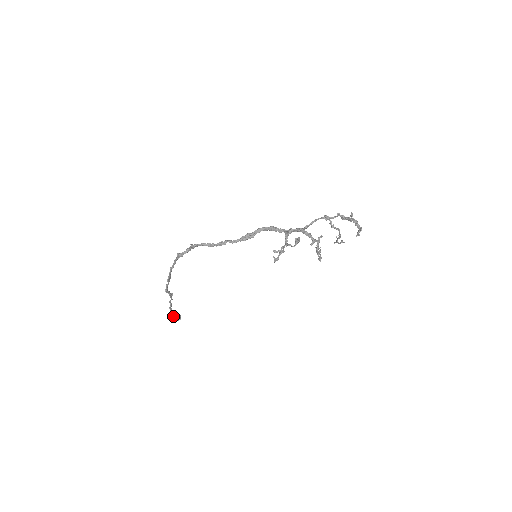
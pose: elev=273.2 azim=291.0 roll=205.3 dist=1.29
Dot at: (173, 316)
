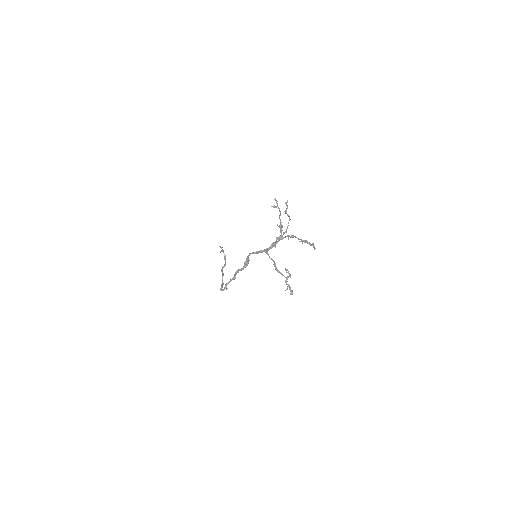
Dot at: (225, 263)
